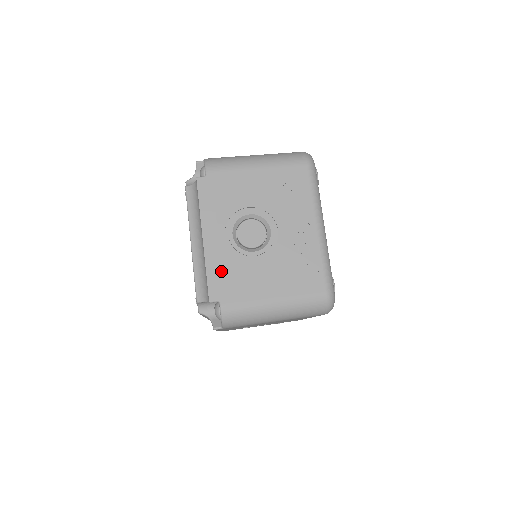
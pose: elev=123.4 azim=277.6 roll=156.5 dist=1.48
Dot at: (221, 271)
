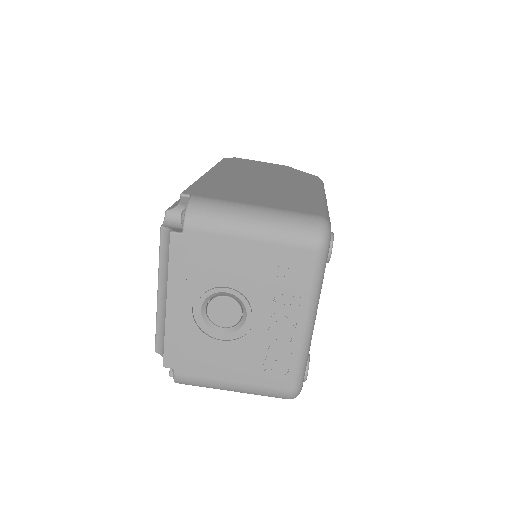
Dot at: (181, 342)
